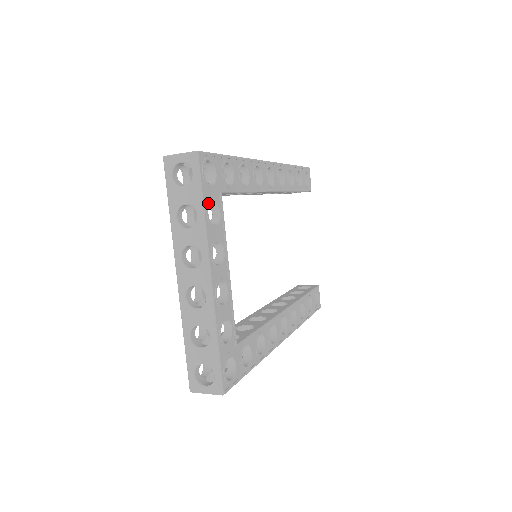
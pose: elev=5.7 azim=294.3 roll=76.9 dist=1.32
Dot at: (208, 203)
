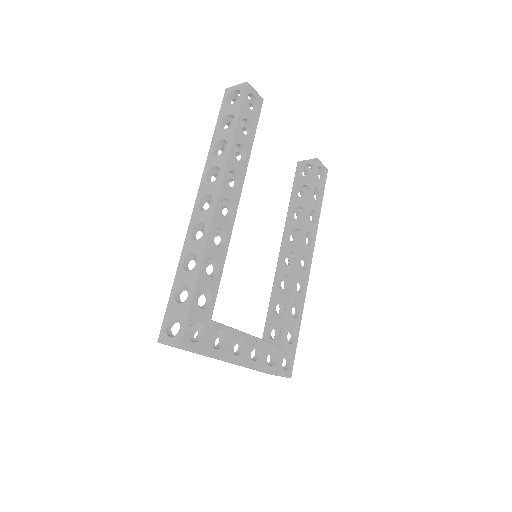
Dot at: (211, 346)
